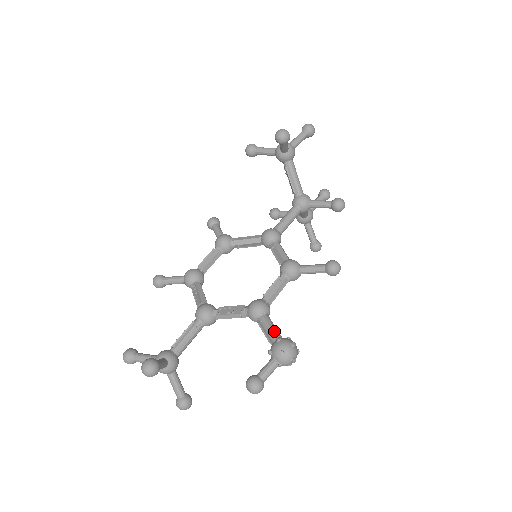
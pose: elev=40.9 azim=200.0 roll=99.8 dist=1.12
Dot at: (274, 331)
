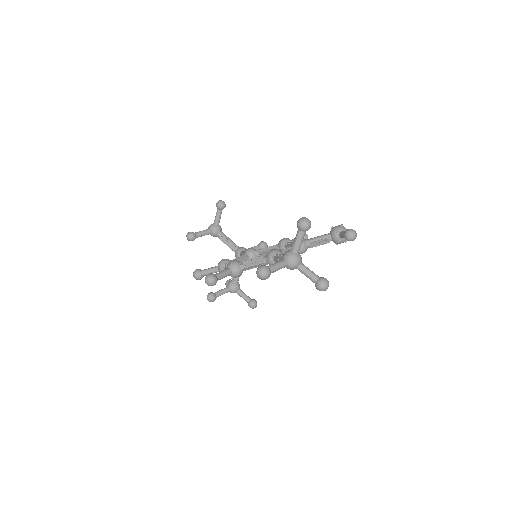
Dot at: (323, 235)
